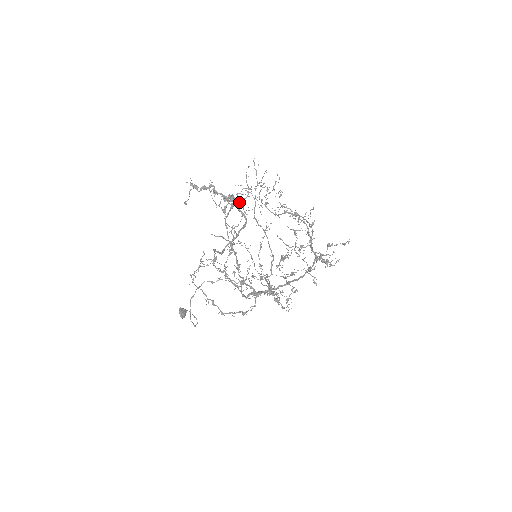
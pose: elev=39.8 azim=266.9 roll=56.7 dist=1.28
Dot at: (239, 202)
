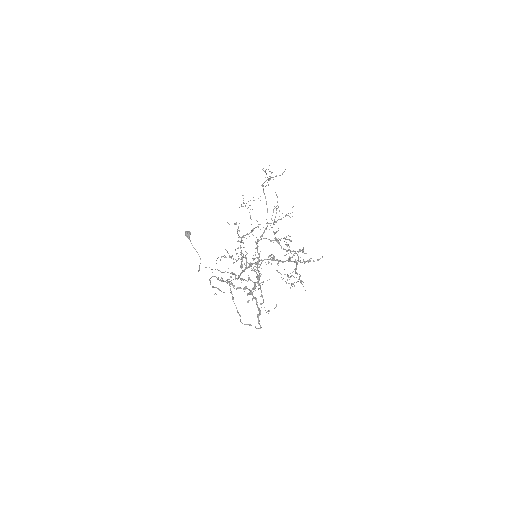
Dot at: occluded
